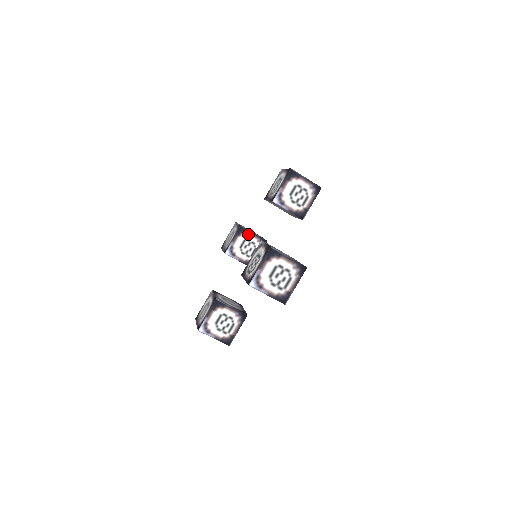
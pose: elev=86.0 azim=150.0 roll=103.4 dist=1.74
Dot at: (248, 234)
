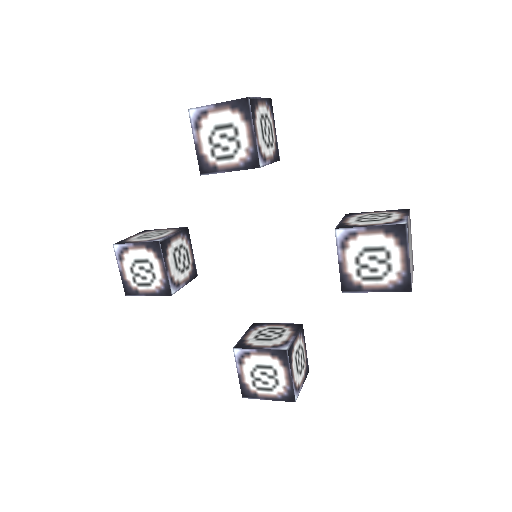
Dot at: (171, 242)
